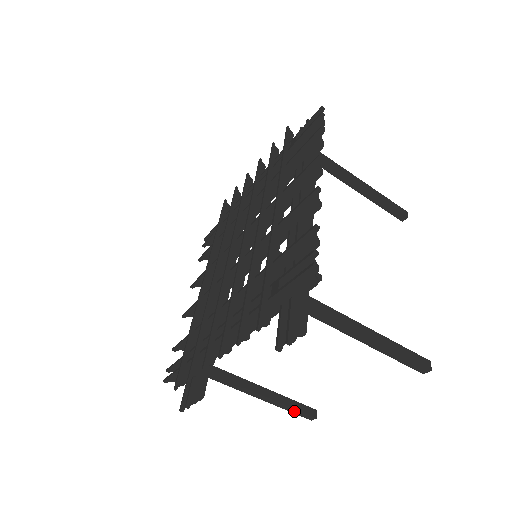
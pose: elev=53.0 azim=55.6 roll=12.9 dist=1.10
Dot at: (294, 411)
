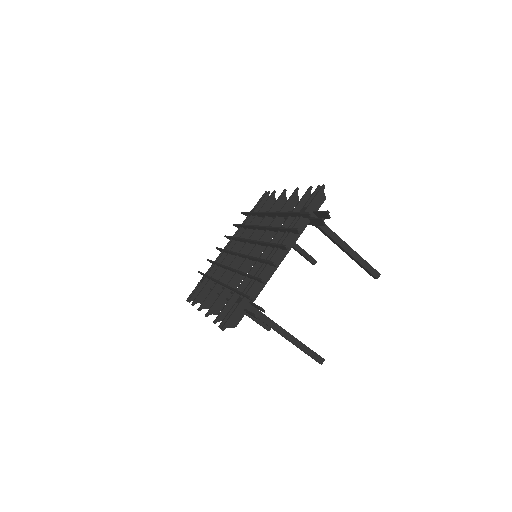
Dot at: (310, 353)
